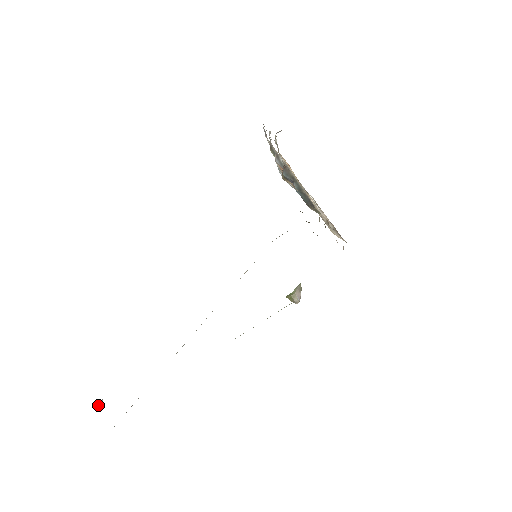
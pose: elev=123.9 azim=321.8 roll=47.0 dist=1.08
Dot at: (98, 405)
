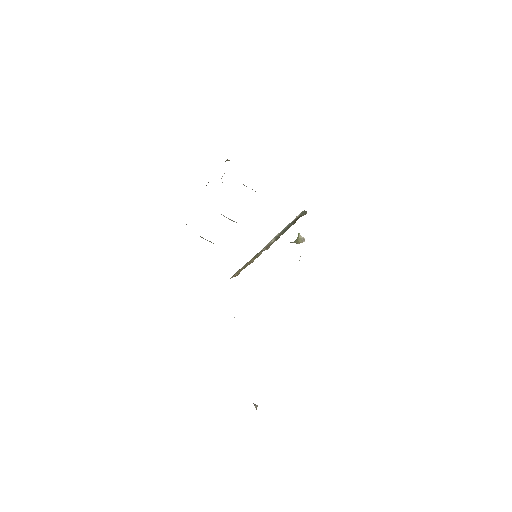
Dot at: (254, 405)
